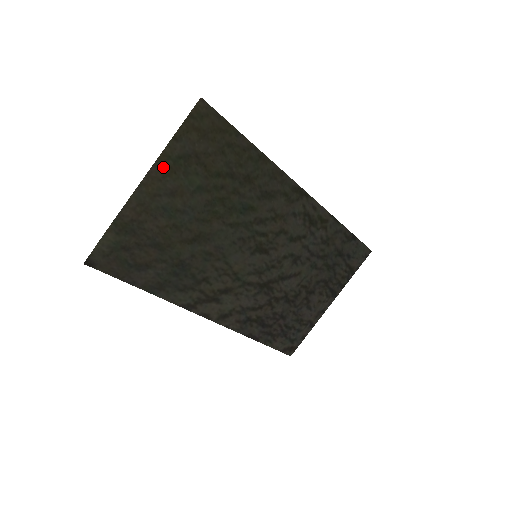
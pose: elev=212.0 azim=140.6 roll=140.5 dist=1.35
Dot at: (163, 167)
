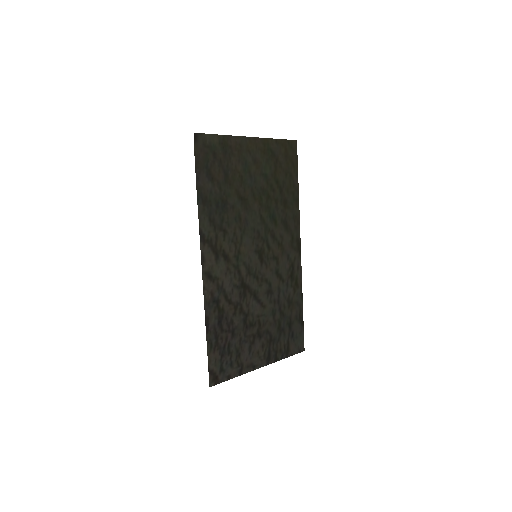
Dot at: (262, 145)
